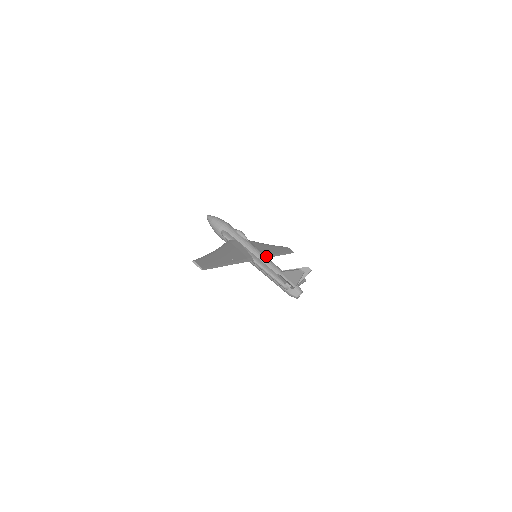
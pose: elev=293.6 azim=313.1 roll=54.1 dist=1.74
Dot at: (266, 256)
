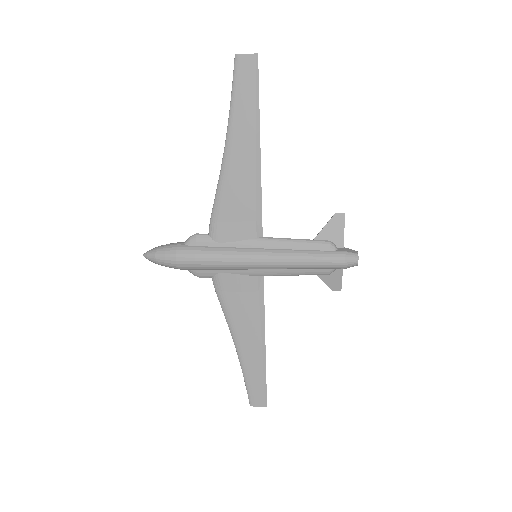
Dot at: (260, 292)
